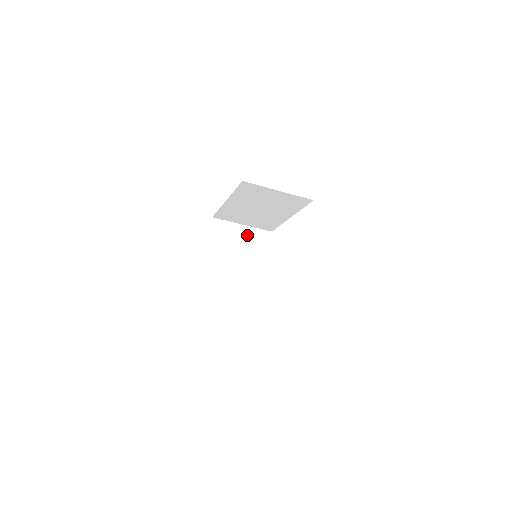
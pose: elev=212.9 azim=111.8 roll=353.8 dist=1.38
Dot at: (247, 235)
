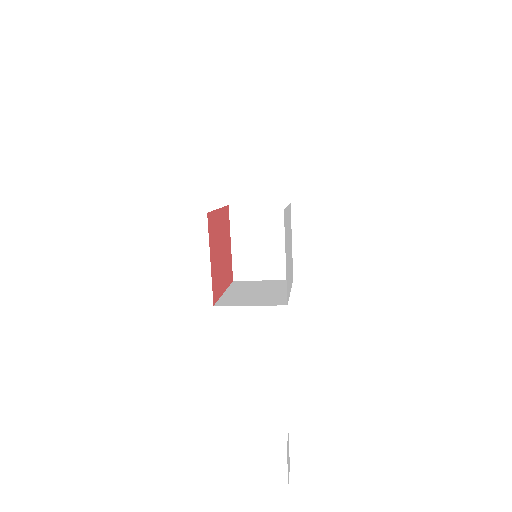
Dot at: (265, 213)
